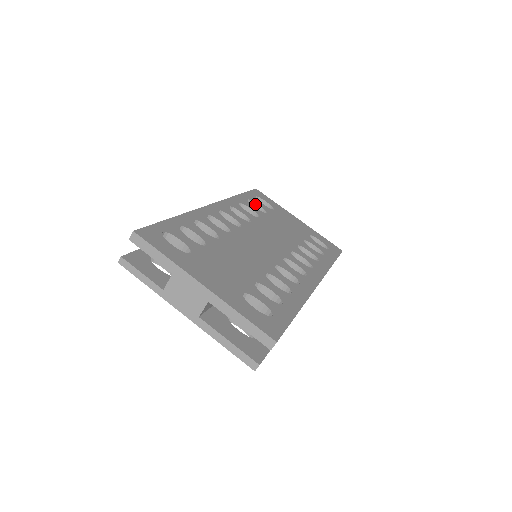
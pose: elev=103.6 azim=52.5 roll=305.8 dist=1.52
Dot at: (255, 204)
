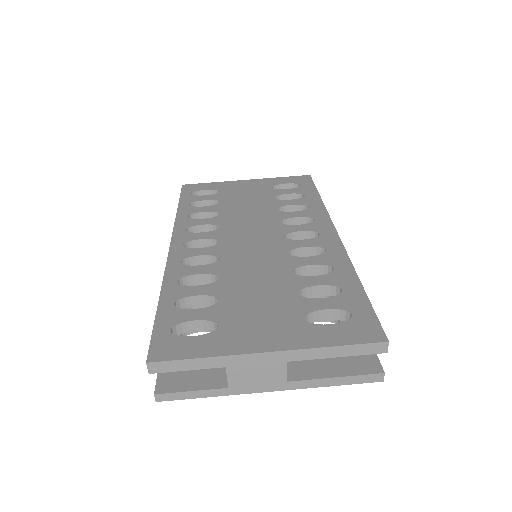
Dot at: (200, 202)
